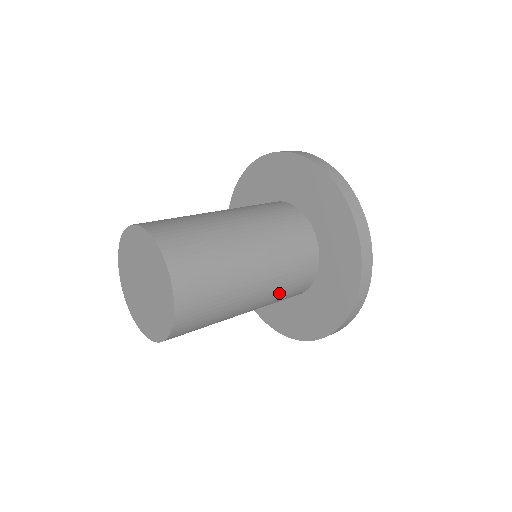
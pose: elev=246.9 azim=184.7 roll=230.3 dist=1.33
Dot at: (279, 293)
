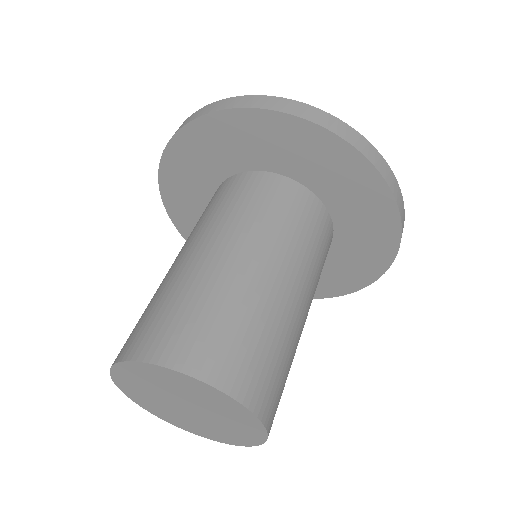
Dot at: (316, 266)
